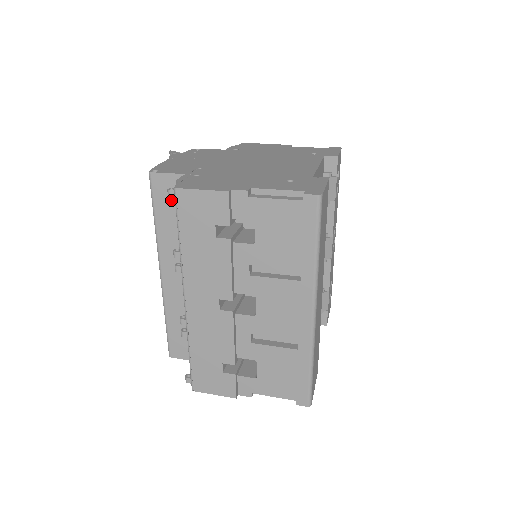
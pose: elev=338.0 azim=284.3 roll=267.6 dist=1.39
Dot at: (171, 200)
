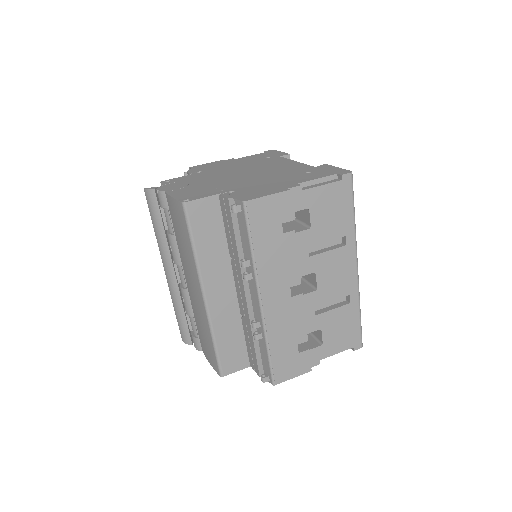
Dot at: (208, 222)
